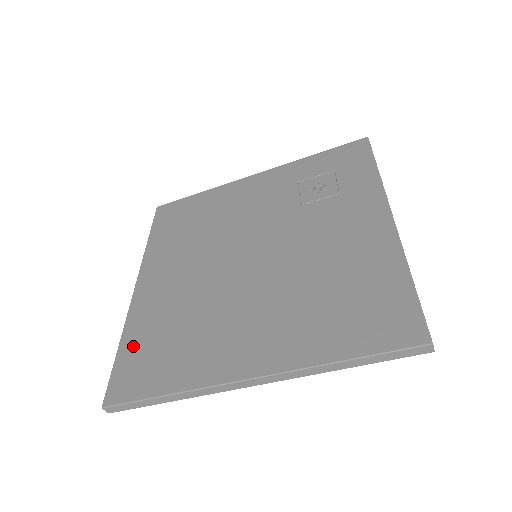
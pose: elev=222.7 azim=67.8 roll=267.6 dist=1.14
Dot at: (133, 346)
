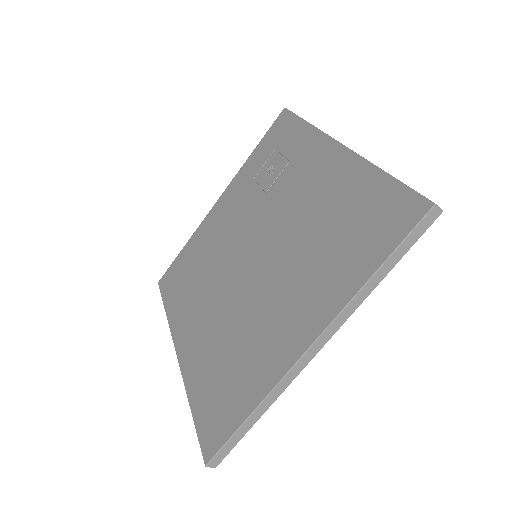
Dot at: (201, 398)
